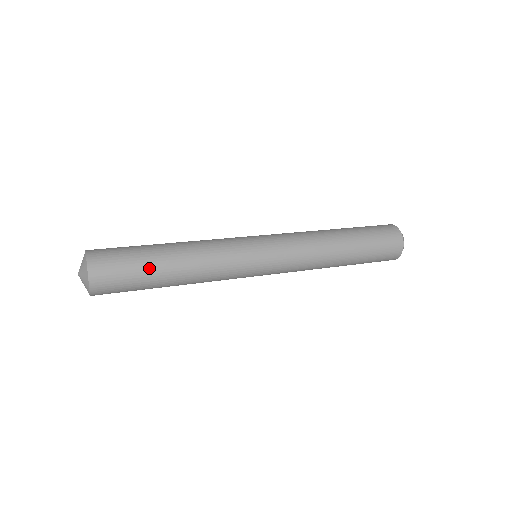
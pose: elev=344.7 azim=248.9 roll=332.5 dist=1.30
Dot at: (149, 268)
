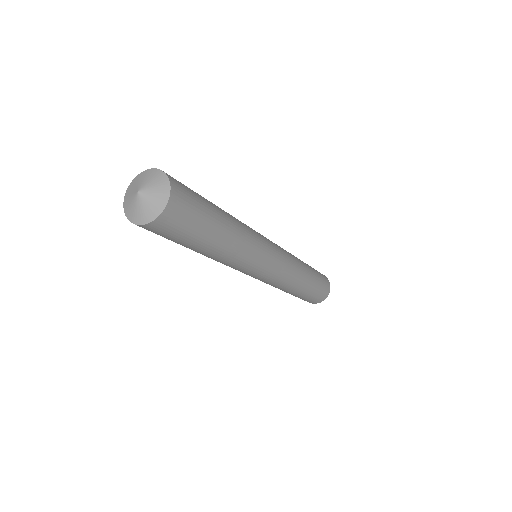
Dot at: (212, 208)
